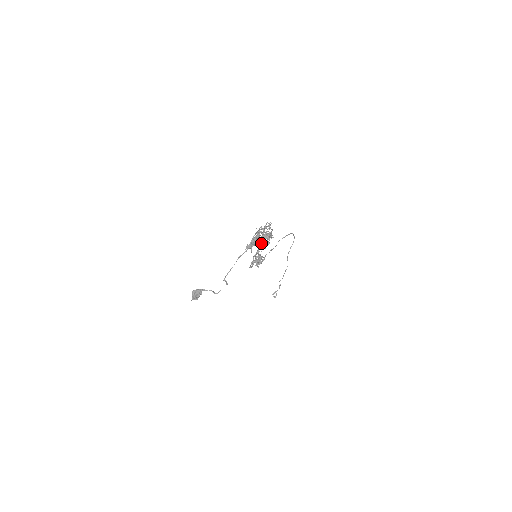
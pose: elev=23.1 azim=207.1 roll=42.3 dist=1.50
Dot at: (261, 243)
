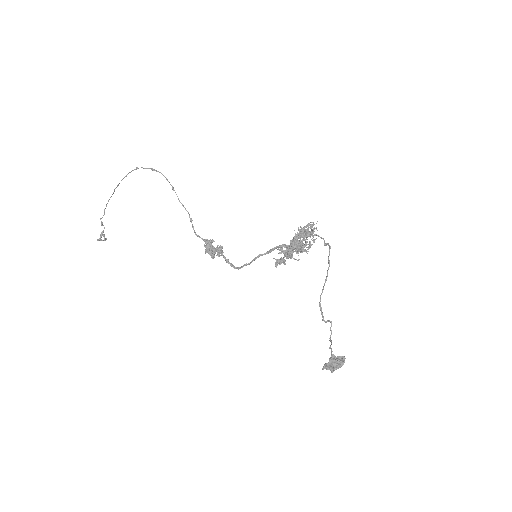
Dot at: occluded
